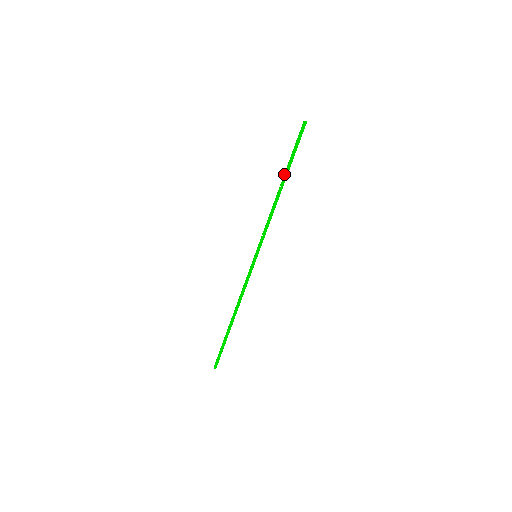
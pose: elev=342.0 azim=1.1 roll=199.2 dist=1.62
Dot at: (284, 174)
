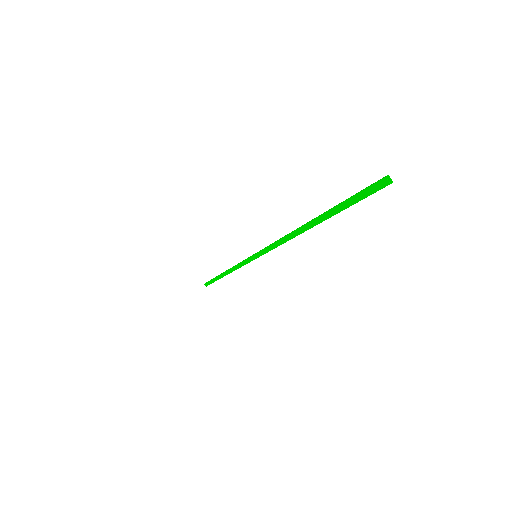
Dot at: (316, 217)
